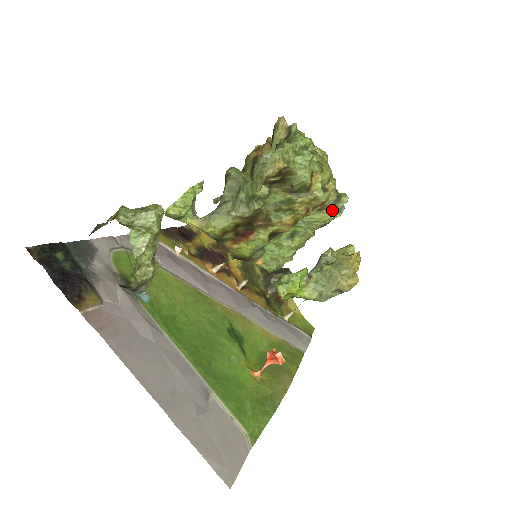
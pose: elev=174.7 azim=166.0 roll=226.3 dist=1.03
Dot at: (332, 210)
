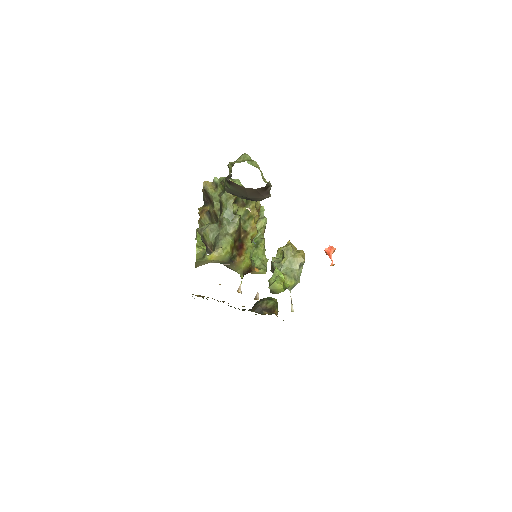
Dot at: (262, 218)
